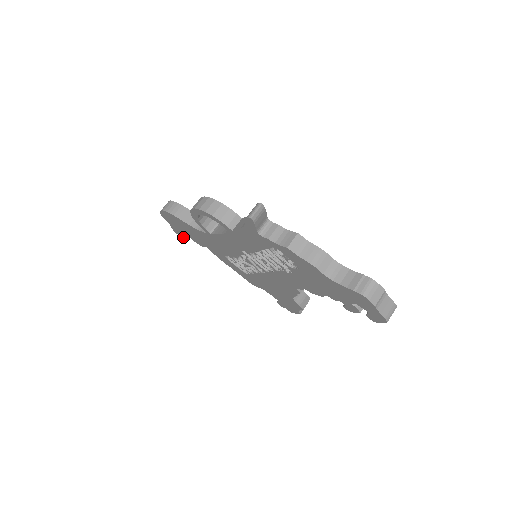
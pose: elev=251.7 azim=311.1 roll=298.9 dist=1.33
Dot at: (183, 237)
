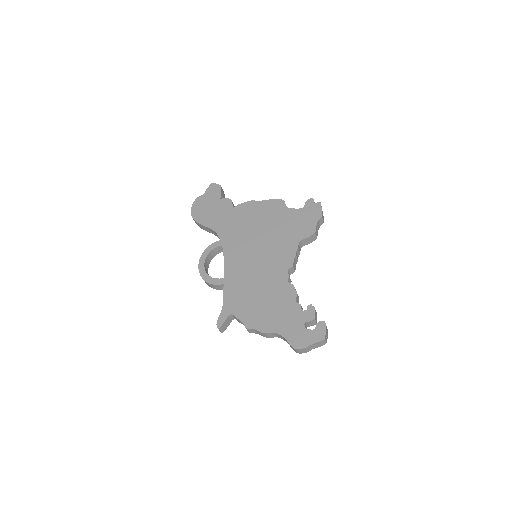
Dot at: occluded
